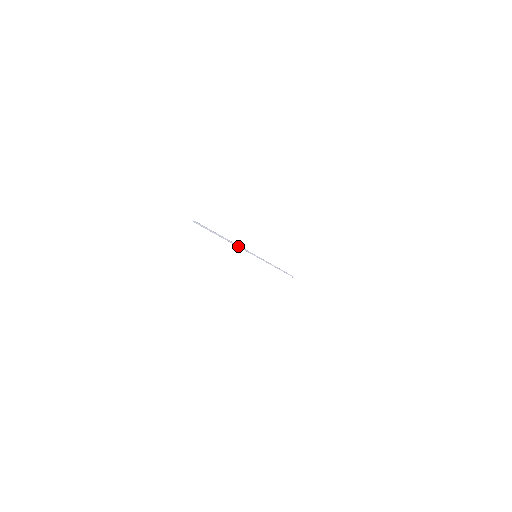
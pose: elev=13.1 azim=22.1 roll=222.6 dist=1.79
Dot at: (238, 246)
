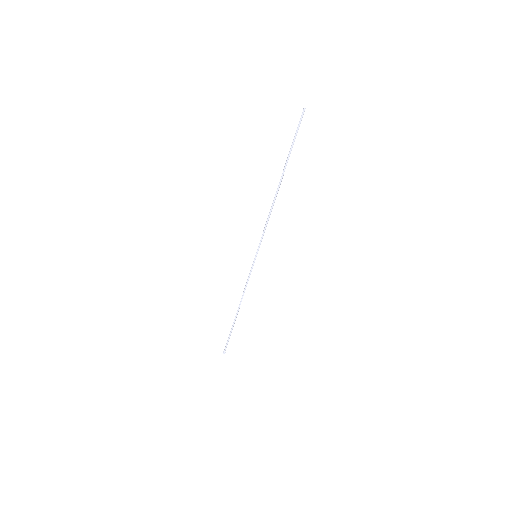
Dot at: occluded
